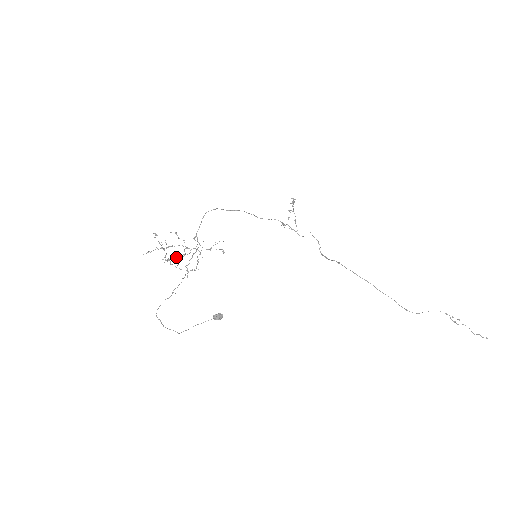
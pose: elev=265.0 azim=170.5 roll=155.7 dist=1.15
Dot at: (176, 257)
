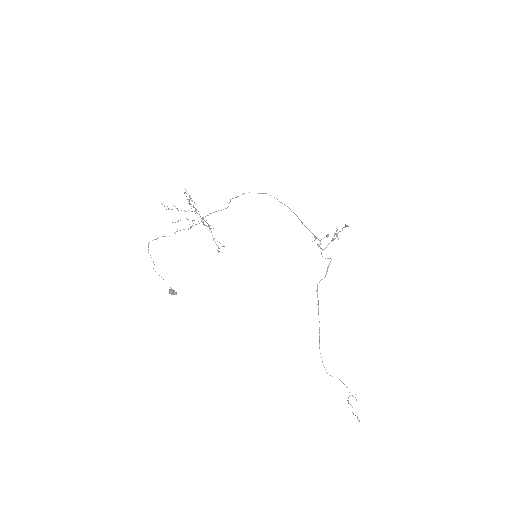
Dot at: occluded
